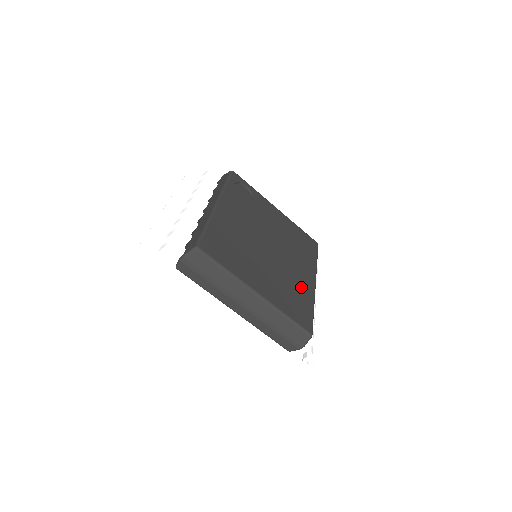
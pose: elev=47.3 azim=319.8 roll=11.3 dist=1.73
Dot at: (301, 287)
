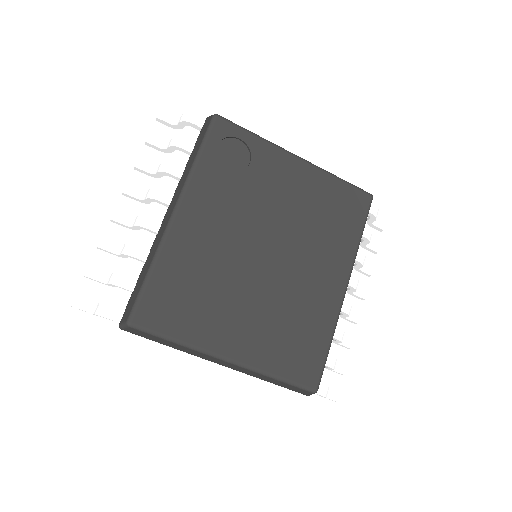
Dot at: (315, 309)
